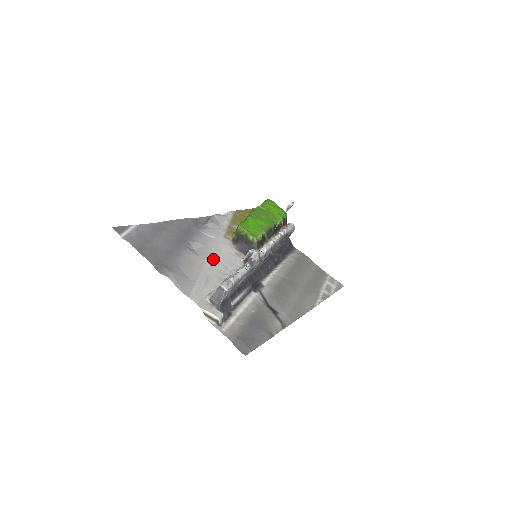
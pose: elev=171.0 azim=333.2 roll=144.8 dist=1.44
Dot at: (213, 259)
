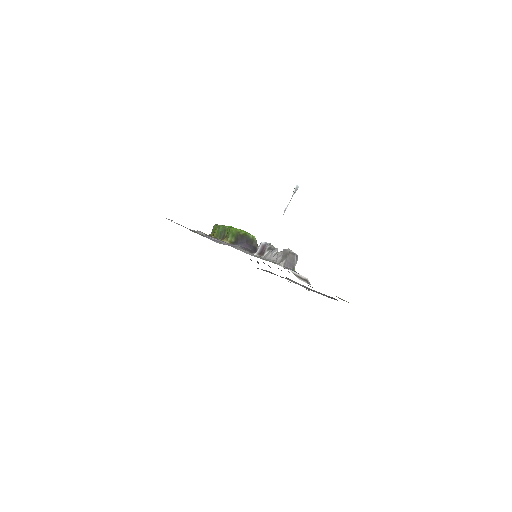
Dot at: occluded
